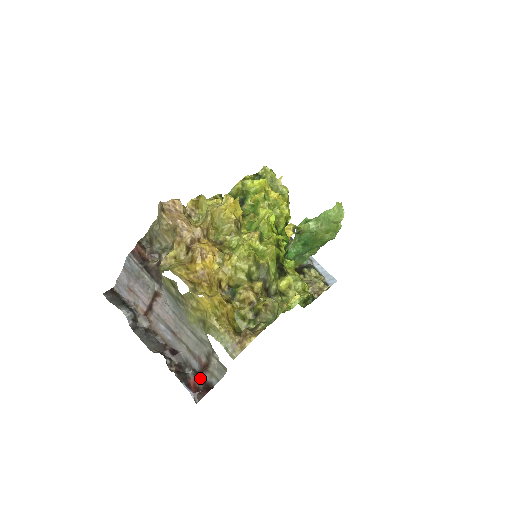
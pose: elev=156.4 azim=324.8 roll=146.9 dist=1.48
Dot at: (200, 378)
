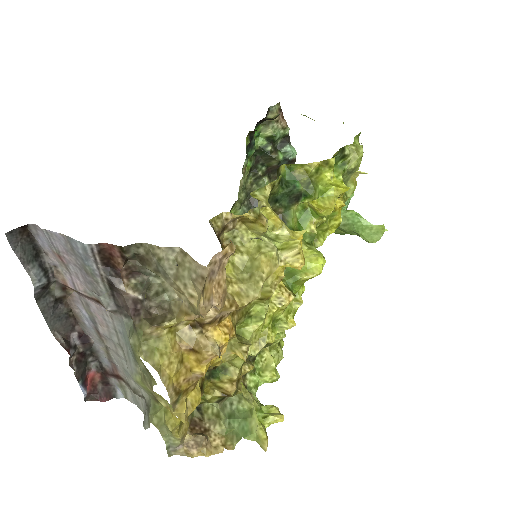
Dot at: (103, 376)
